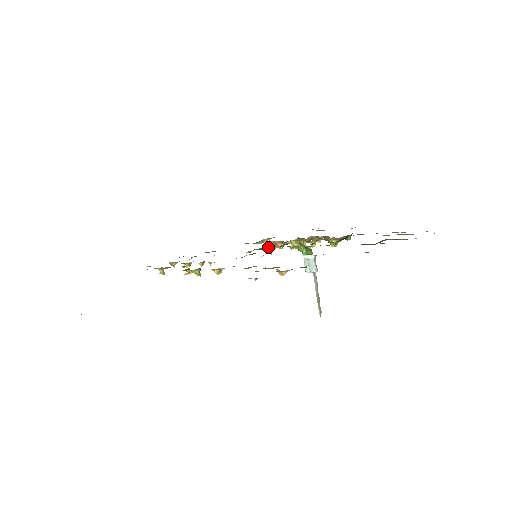
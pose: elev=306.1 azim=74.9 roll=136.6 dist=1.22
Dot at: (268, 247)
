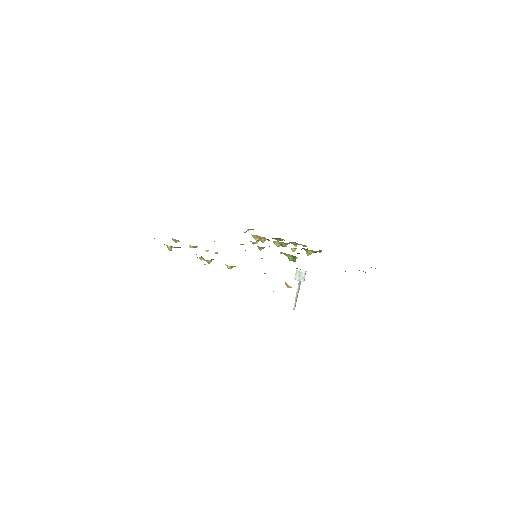
Dot at: (256, 242)
